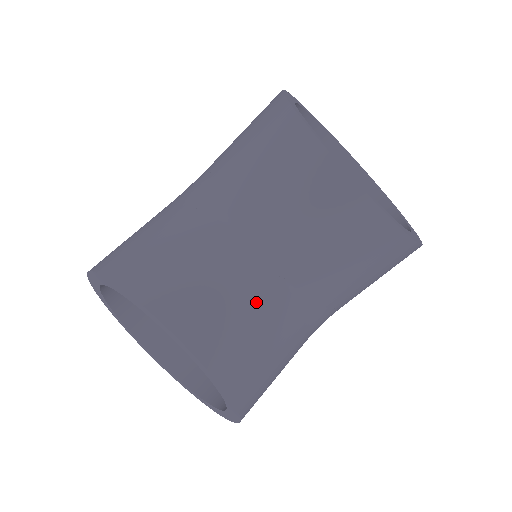
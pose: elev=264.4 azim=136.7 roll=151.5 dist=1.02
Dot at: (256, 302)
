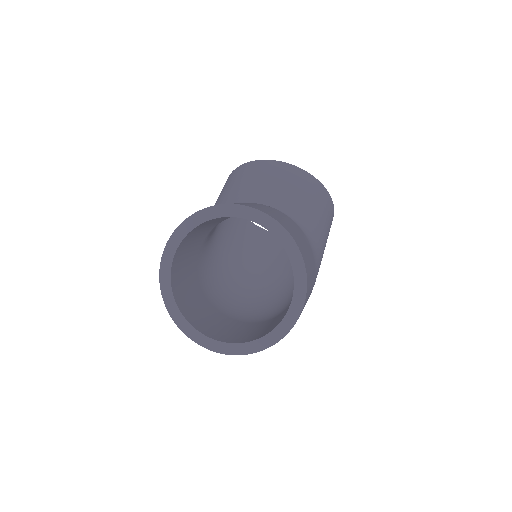
Dot at: (270, 209)
